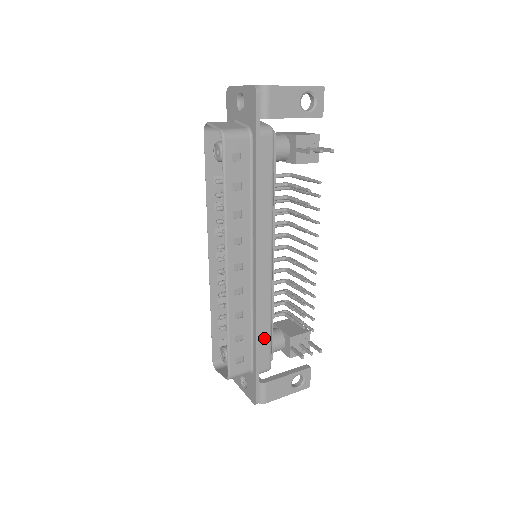
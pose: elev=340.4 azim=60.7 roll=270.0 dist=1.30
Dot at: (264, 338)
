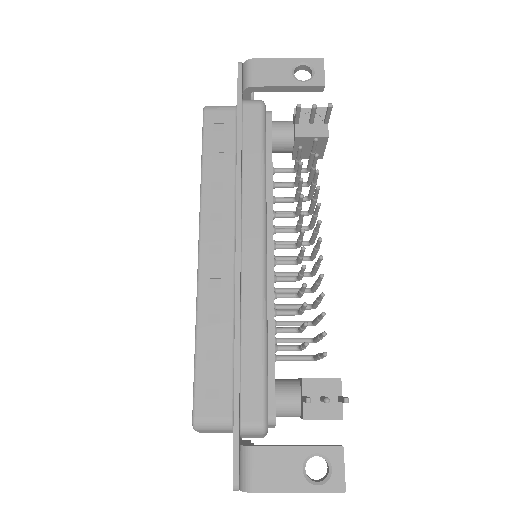
Dot at: (252, 364)
